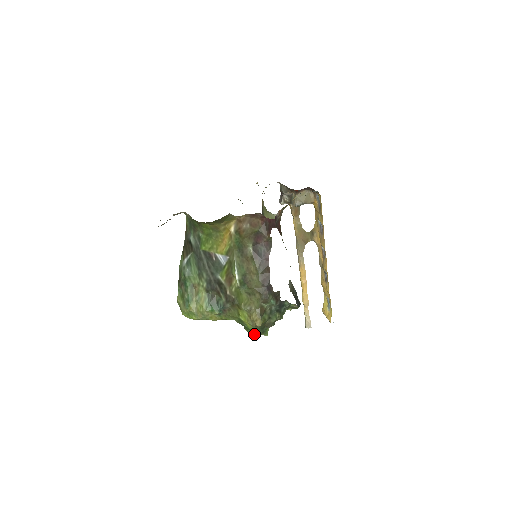
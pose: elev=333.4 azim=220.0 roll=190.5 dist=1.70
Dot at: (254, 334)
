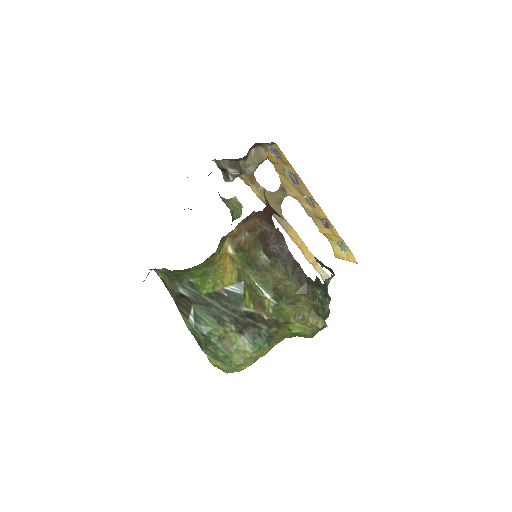
Dot at: (314, 335)
